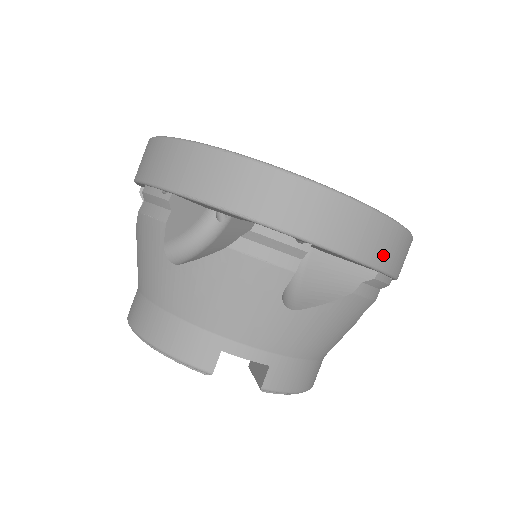
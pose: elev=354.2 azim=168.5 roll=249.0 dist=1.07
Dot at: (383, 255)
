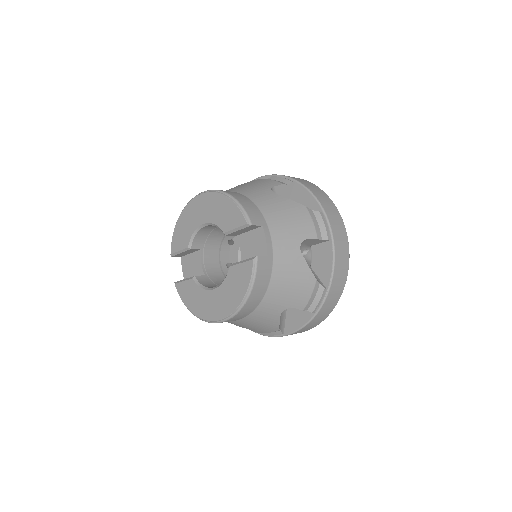
Dot at: (335, 284)
